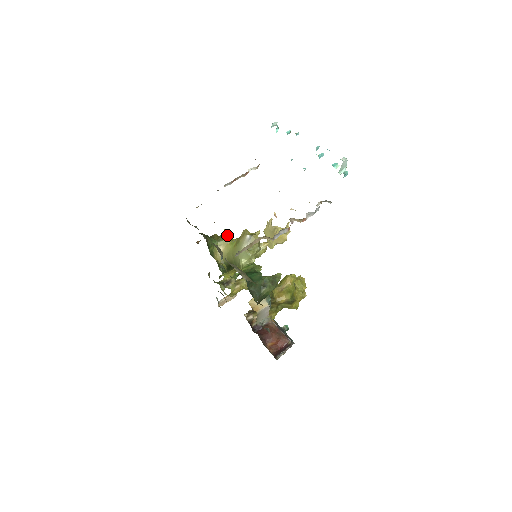
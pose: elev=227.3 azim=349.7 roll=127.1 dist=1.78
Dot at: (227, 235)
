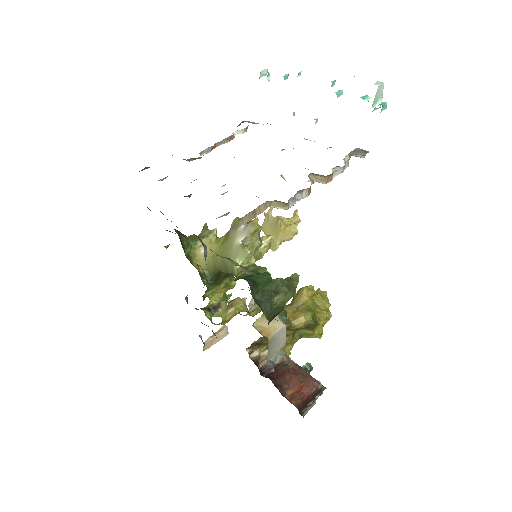
Dot at: (210, 230)
